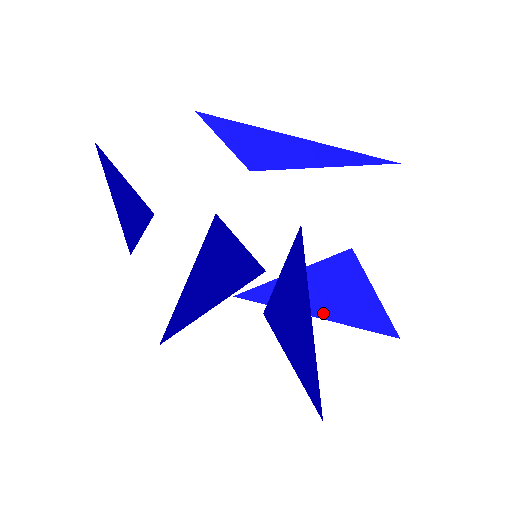
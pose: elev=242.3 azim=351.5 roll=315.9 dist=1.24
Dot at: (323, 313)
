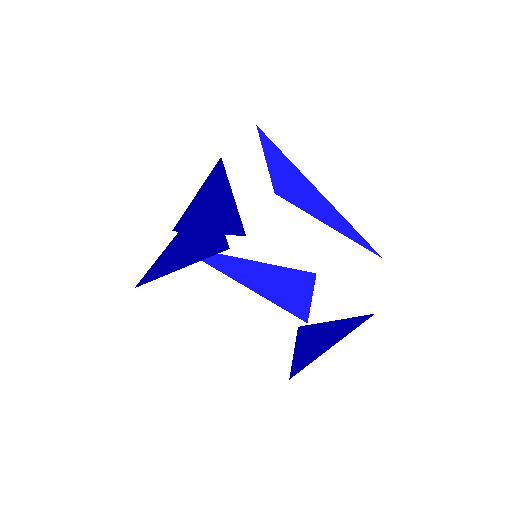
Dot at: (261, 291)
